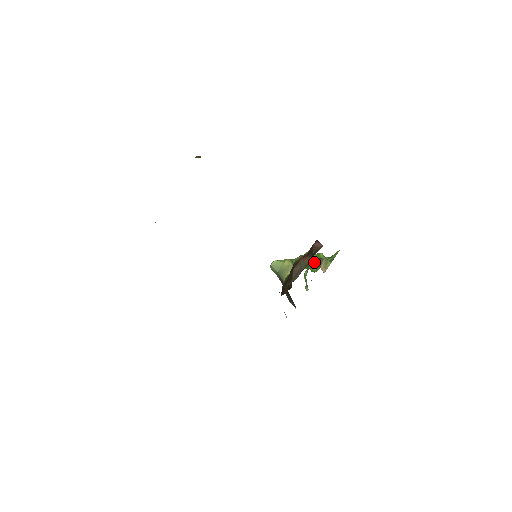
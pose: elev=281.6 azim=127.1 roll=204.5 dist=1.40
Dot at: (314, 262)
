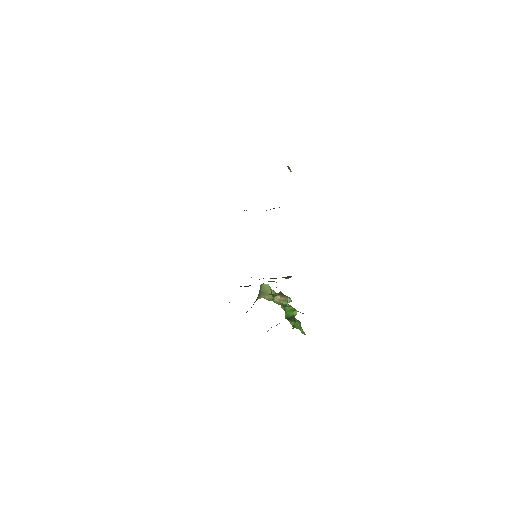
Dot at: occluded
